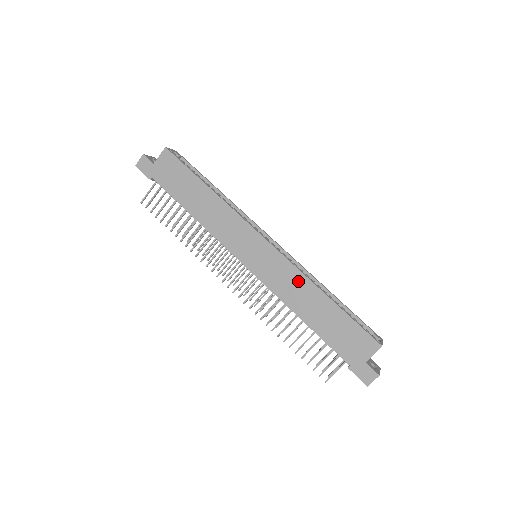
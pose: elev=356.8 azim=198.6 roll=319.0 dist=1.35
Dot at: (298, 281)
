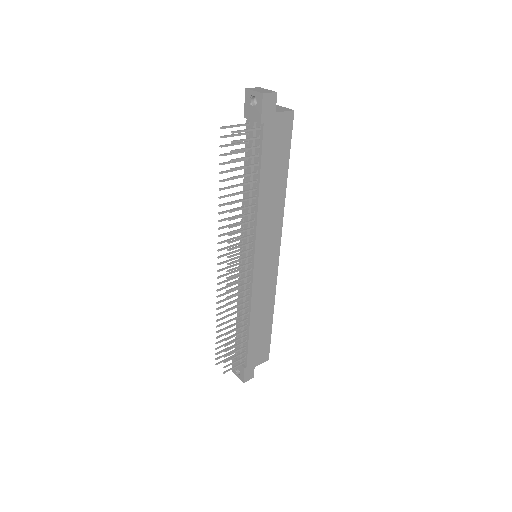
Dot at: (270, 297)
